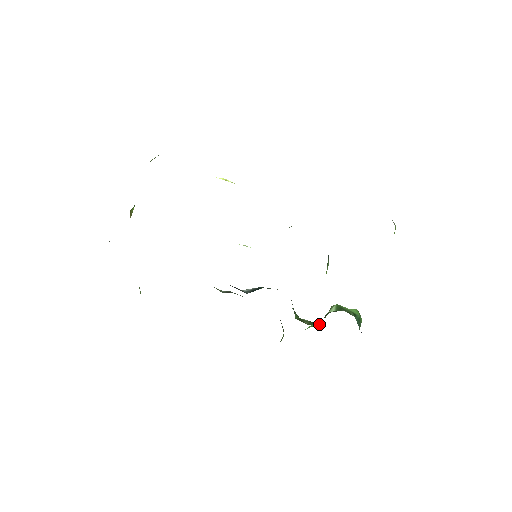
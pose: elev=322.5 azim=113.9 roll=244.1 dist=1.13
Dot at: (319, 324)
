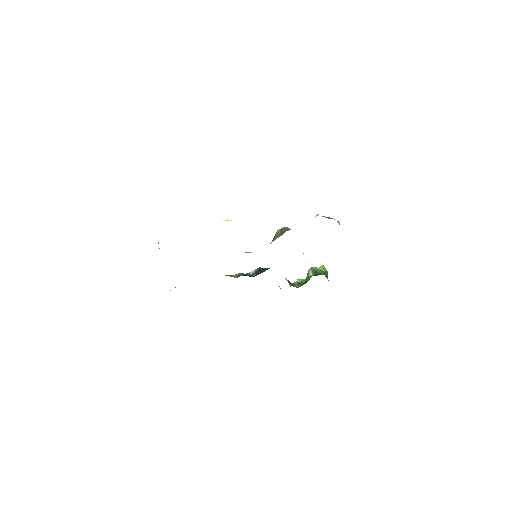
Dot at: occluded
